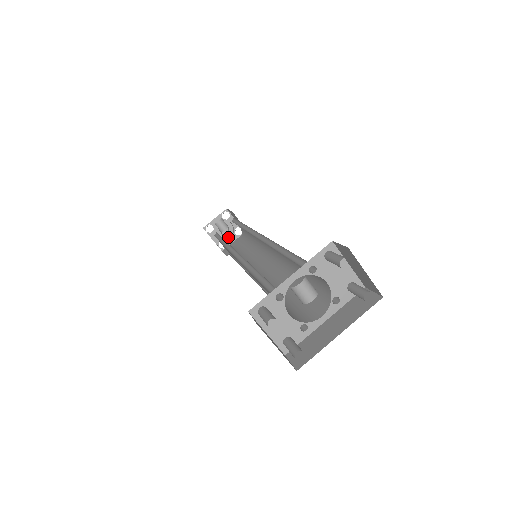
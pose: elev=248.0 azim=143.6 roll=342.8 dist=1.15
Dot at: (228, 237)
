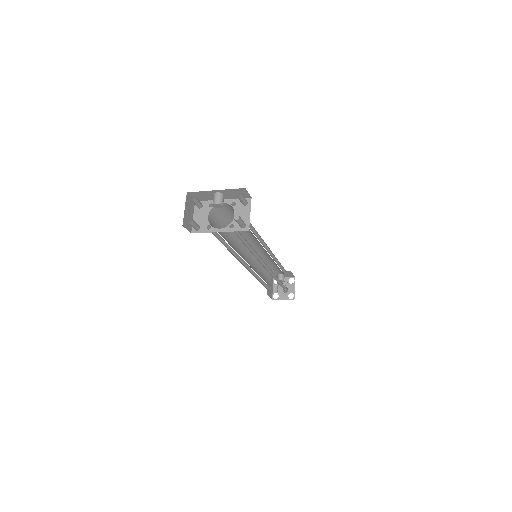
Dot at: (283, 296)
